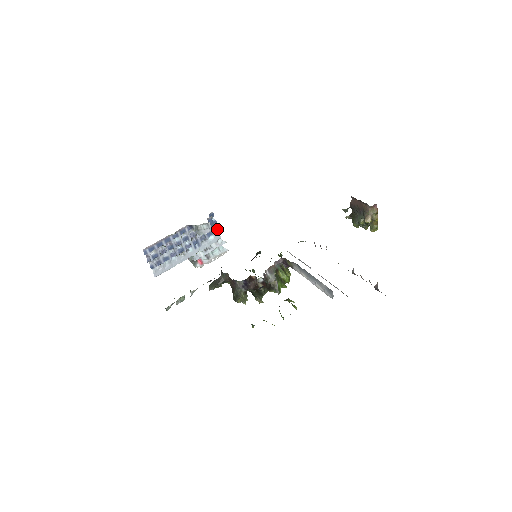
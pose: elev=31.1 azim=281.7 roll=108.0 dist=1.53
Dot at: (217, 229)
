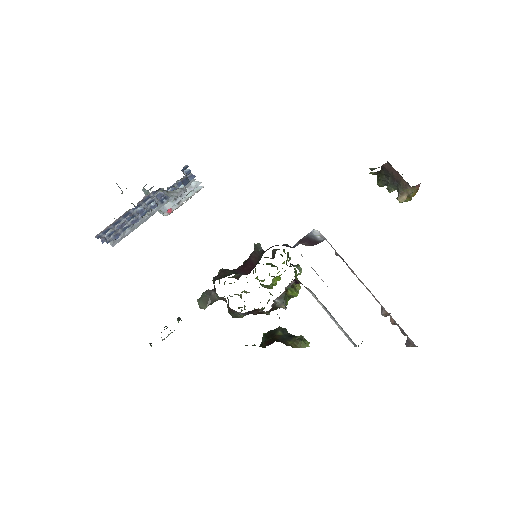
Dot at: (191, 176)
